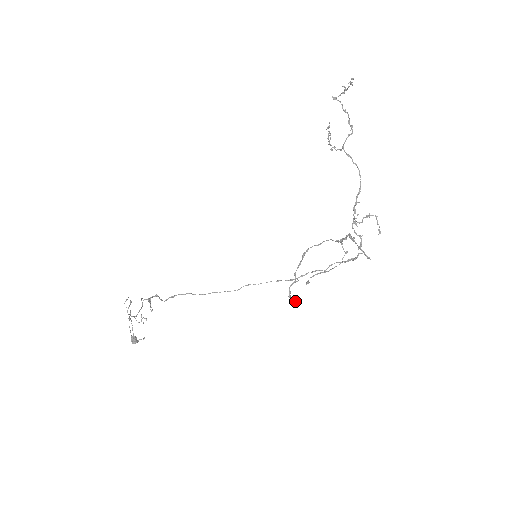
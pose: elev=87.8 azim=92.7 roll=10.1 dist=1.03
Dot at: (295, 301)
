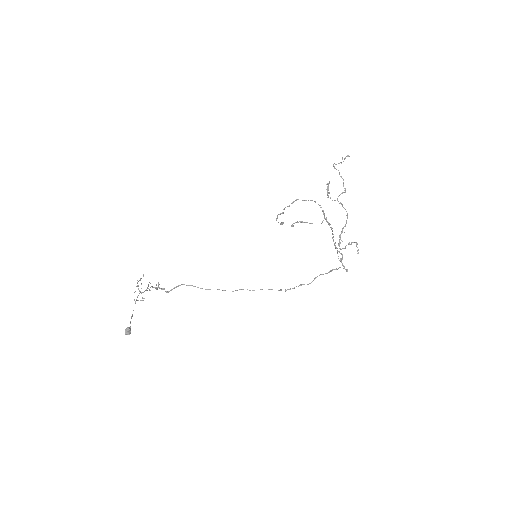
Dot at: (280, 223)
